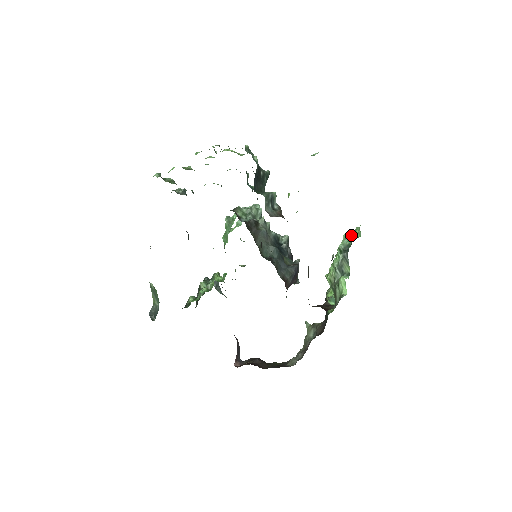
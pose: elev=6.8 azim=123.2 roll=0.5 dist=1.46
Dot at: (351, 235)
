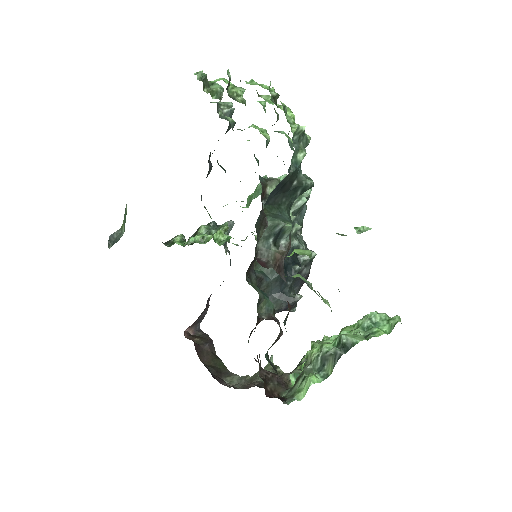
Dot at: (381, 320)
